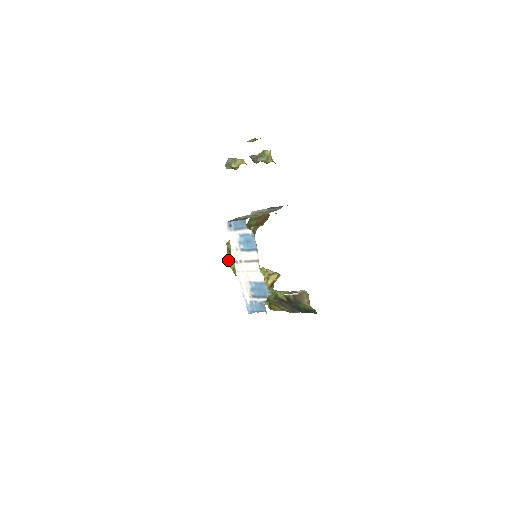
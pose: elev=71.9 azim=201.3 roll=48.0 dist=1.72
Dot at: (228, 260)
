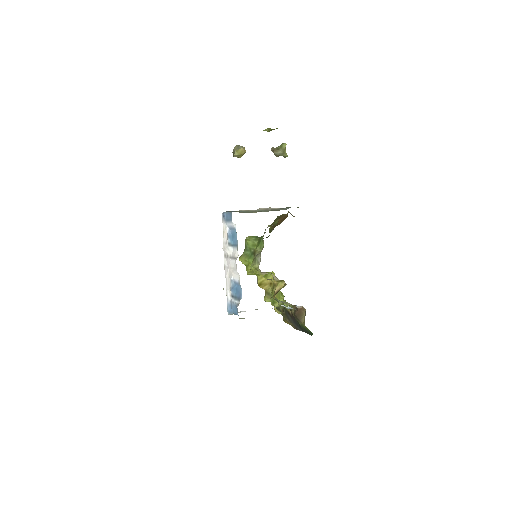
Dot at: (242, 256)
